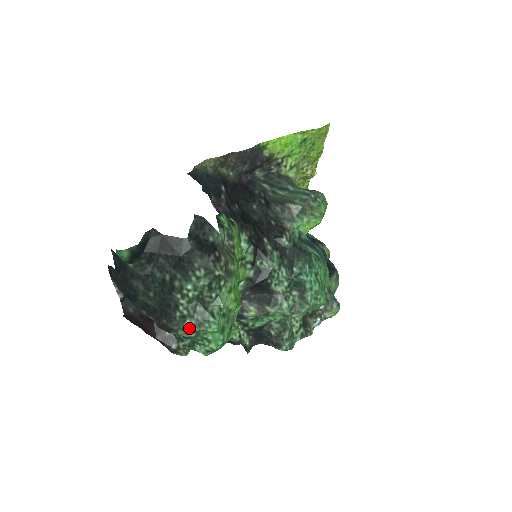
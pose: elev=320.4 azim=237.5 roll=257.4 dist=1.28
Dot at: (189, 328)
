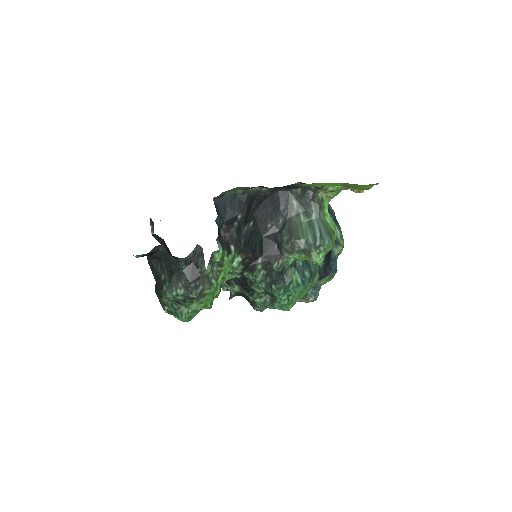
Dot at: (166, 311)
